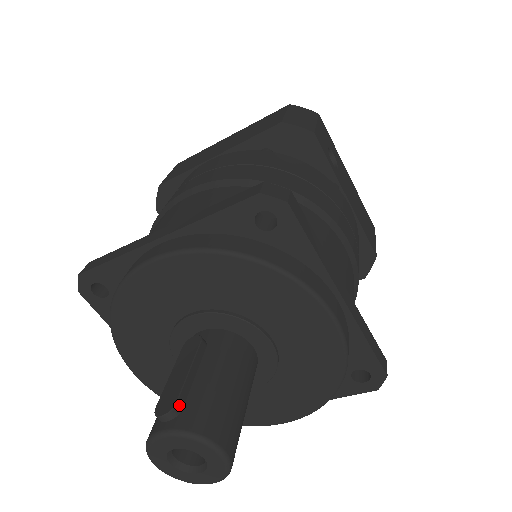
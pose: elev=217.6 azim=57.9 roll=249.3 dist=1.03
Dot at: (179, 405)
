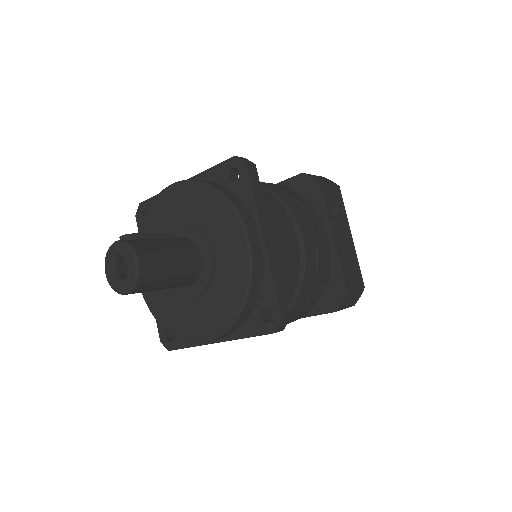
Dot at: (133, 236)
